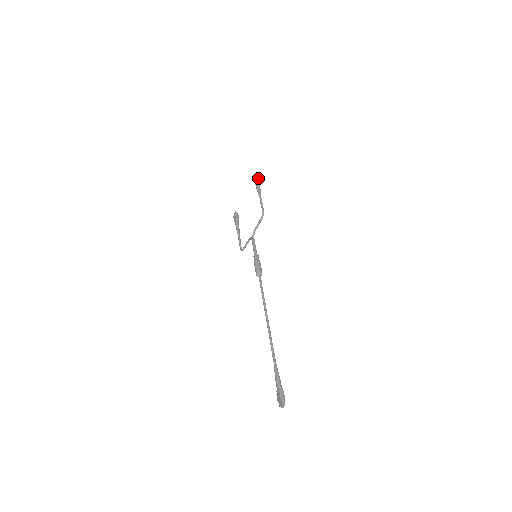
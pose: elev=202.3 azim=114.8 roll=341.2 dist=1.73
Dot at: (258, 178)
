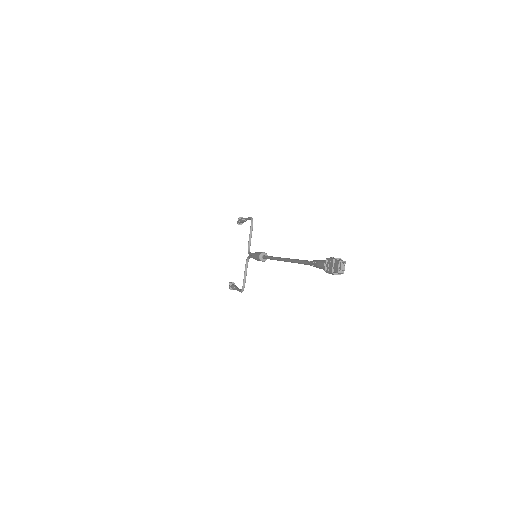
Dot at: (241, 217)
